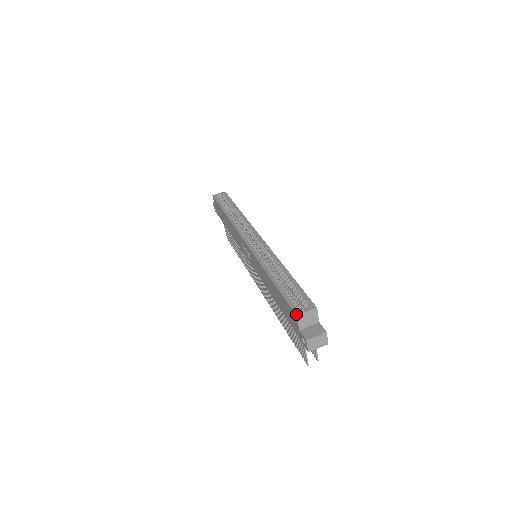
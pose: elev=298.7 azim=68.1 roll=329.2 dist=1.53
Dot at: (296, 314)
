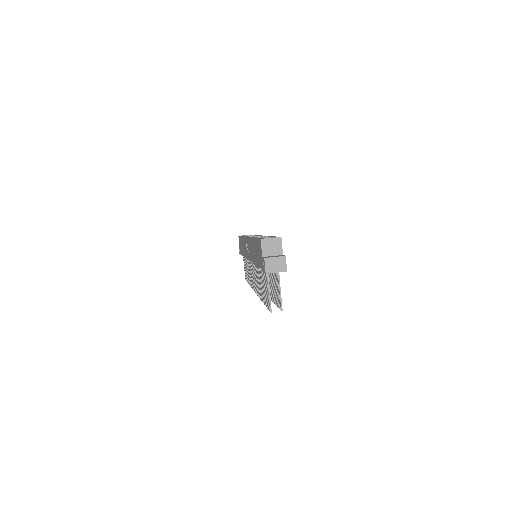
Dot at: occluded
